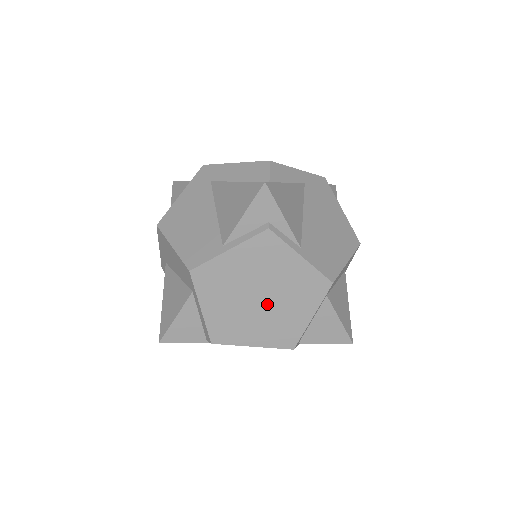
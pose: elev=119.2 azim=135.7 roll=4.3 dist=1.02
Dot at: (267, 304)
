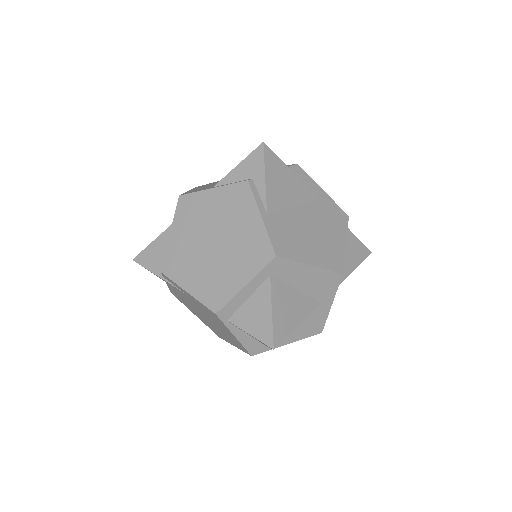
Dot at: (216, 252)
